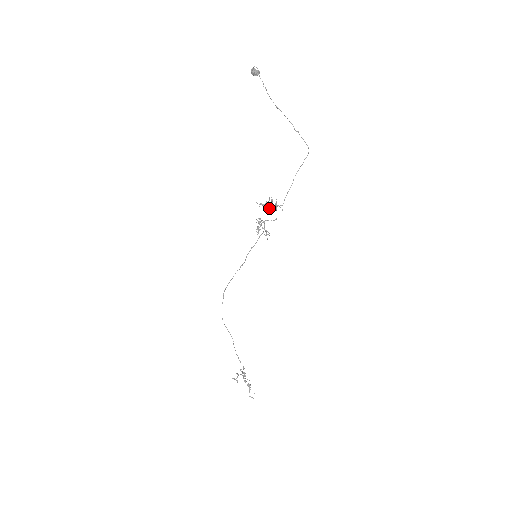
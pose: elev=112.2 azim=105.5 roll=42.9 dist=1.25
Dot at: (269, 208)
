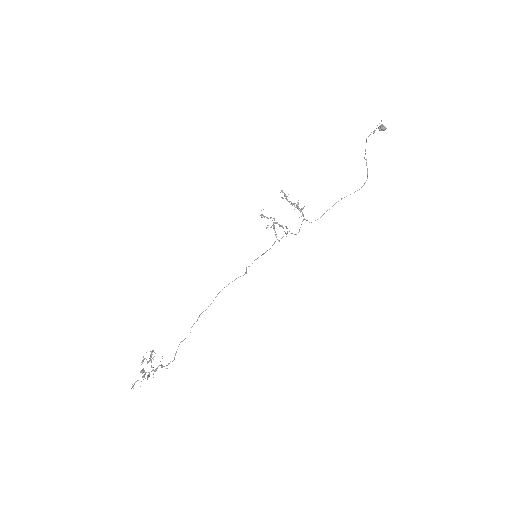
Dot at: (287, 200)
